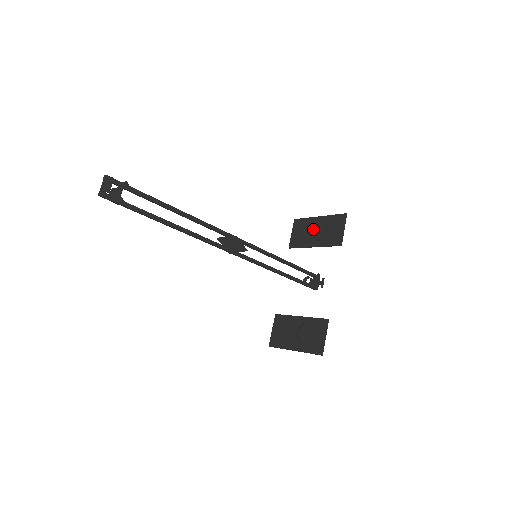
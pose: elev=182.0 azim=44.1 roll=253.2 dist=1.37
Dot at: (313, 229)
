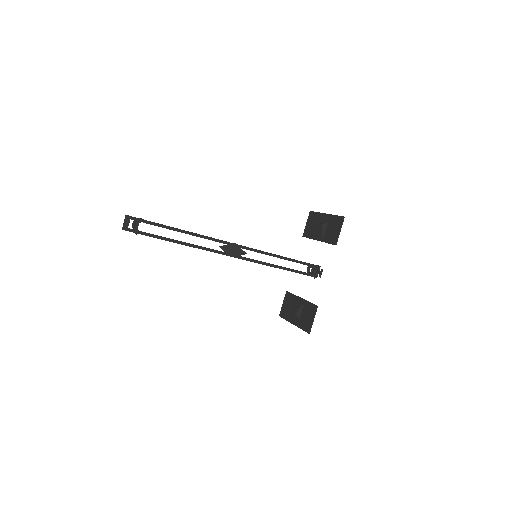
Dot at: occluded
